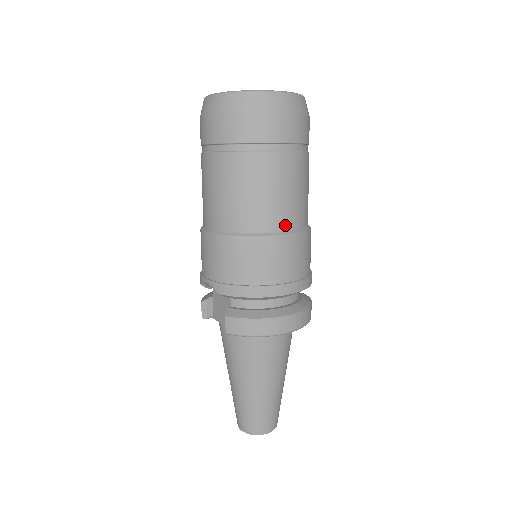
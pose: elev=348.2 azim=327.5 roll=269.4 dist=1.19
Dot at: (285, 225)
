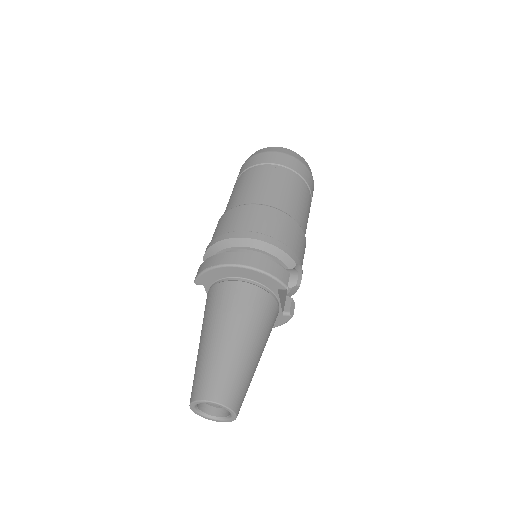
Dot at: (254, 201)
